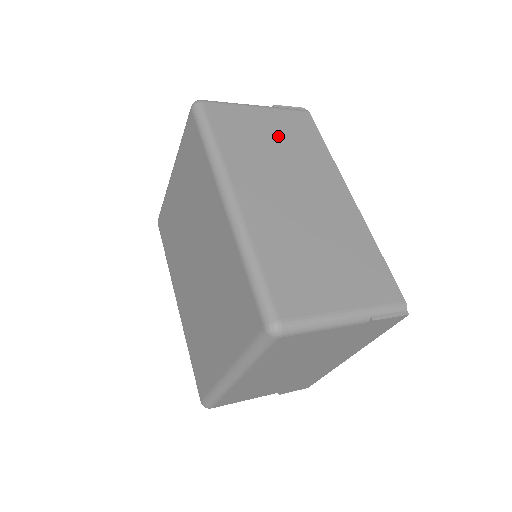
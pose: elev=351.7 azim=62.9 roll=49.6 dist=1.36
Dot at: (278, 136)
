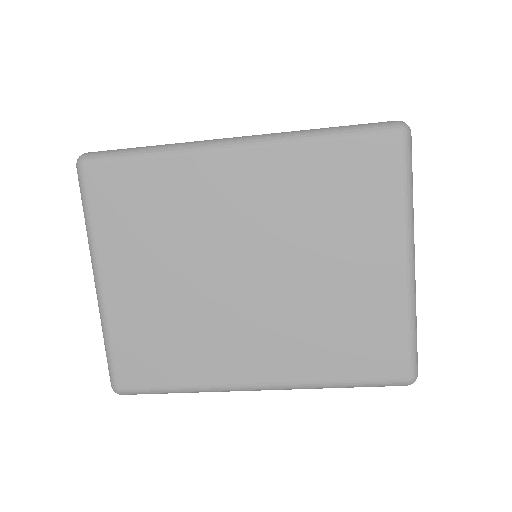
Dot at: occluded
